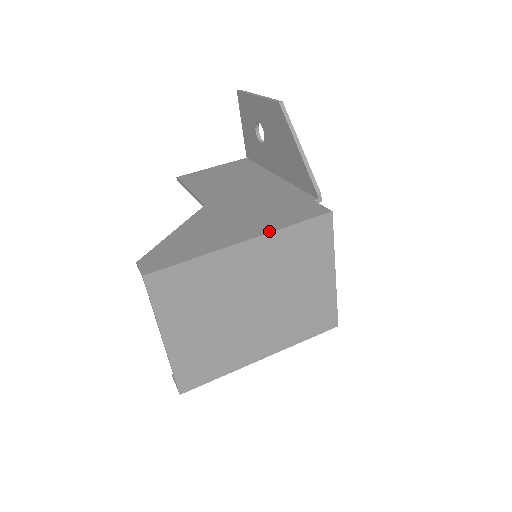
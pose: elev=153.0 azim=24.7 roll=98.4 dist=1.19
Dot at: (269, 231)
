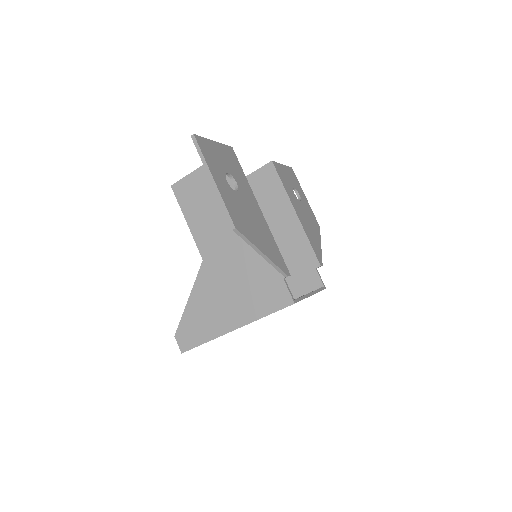
Dot at: (250, 321)
